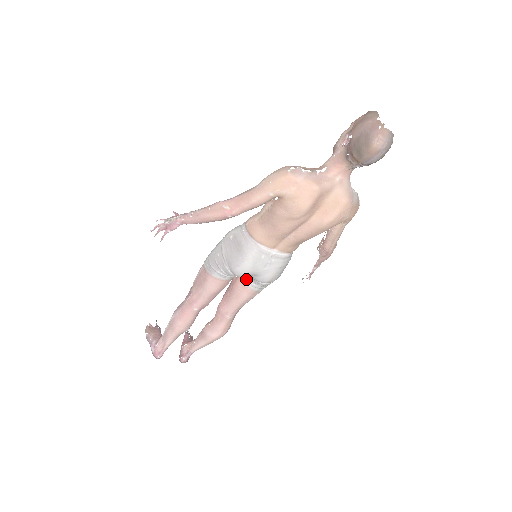
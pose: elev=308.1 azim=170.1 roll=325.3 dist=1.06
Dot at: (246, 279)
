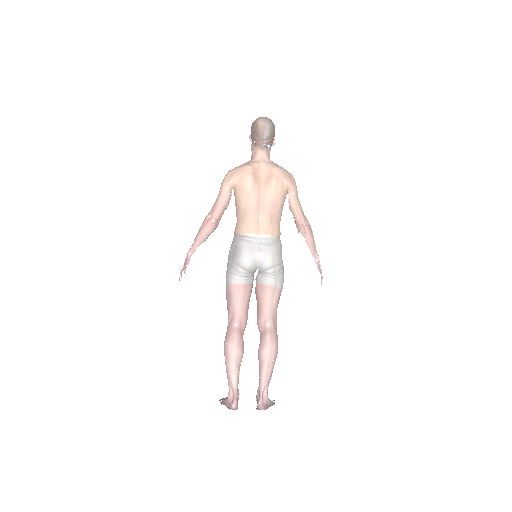
Dot at: (260, 279)
